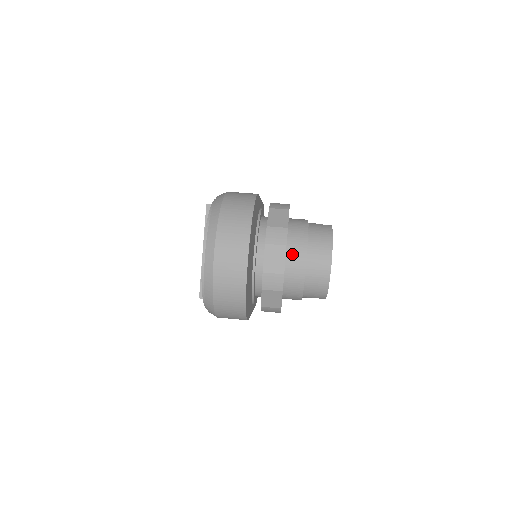
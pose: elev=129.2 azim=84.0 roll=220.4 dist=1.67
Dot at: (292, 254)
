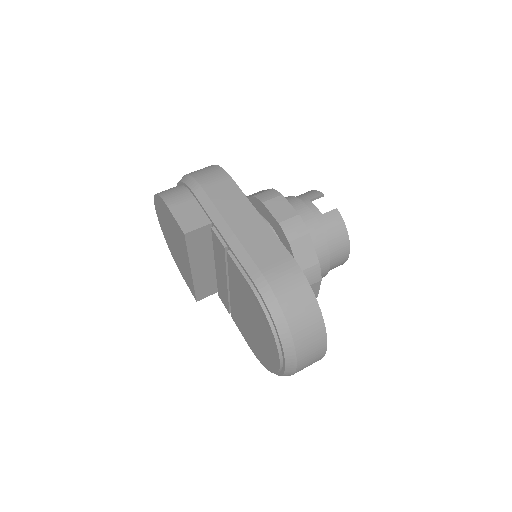
Dot at: occluded
